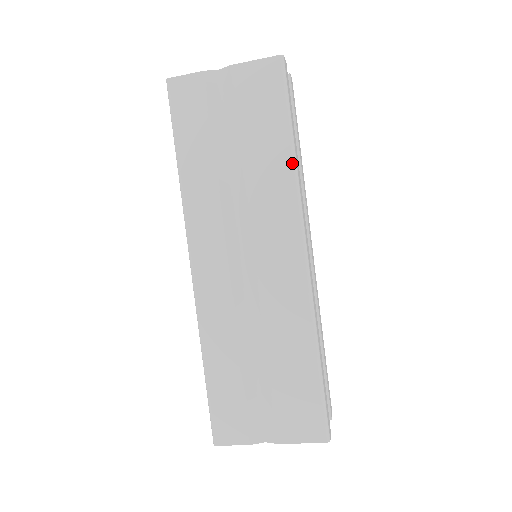
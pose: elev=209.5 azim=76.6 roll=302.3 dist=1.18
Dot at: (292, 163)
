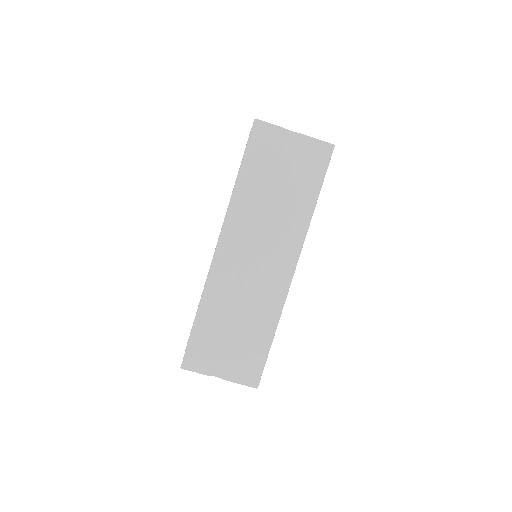
Dot at: (311, 213)
